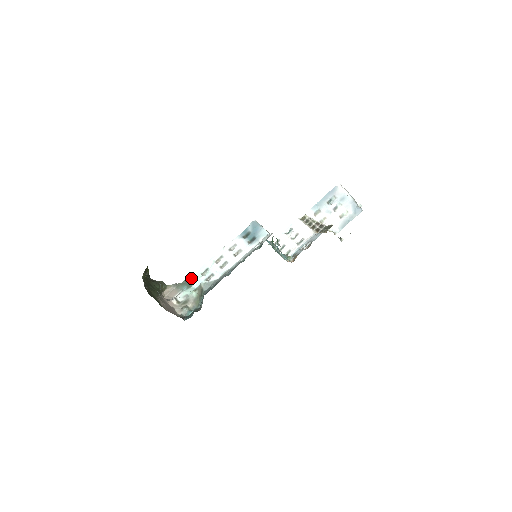
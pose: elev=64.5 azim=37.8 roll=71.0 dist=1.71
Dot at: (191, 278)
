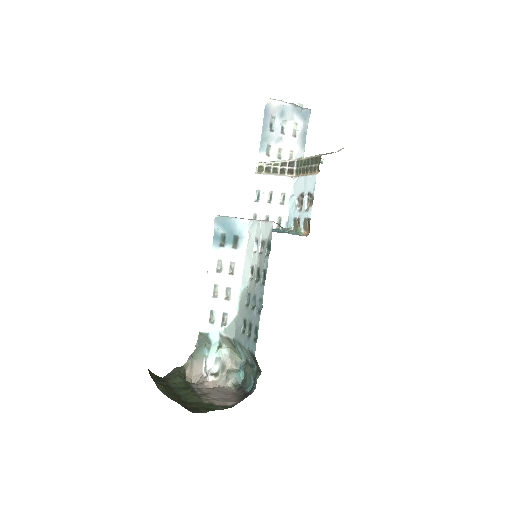
Dot at: (201, 336)
